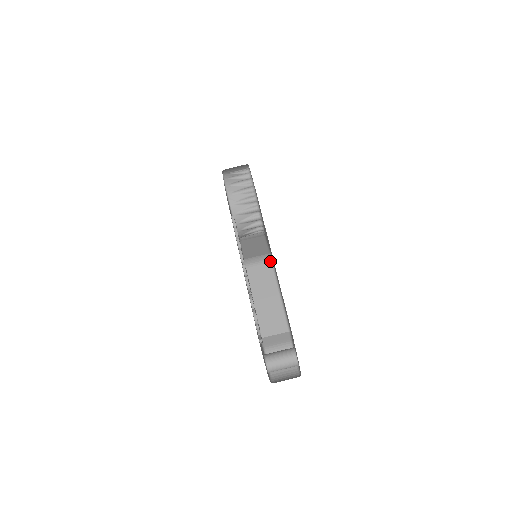
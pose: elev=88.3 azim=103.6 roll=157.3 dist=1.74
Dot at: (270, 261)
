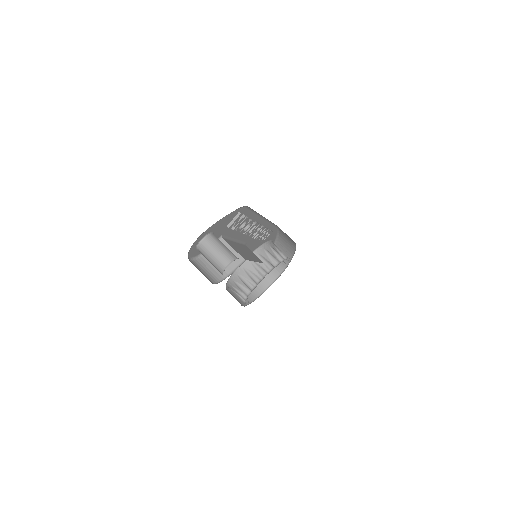
Dot at: occluded
